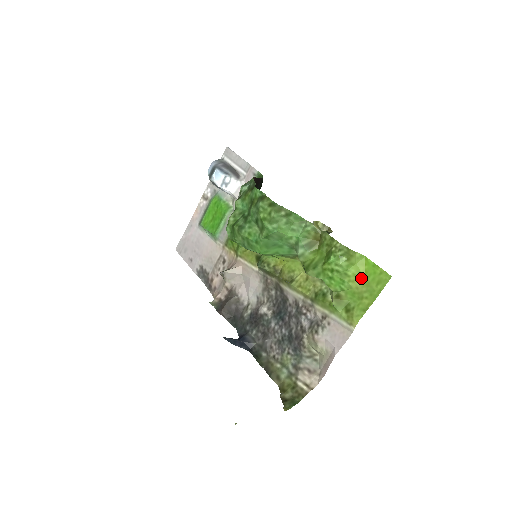
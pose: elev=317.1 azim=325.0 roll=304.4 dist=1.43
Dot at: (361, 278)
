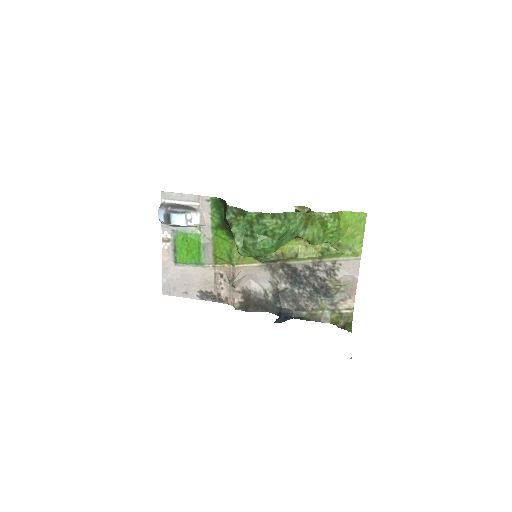
Dot at: (348, 225)
